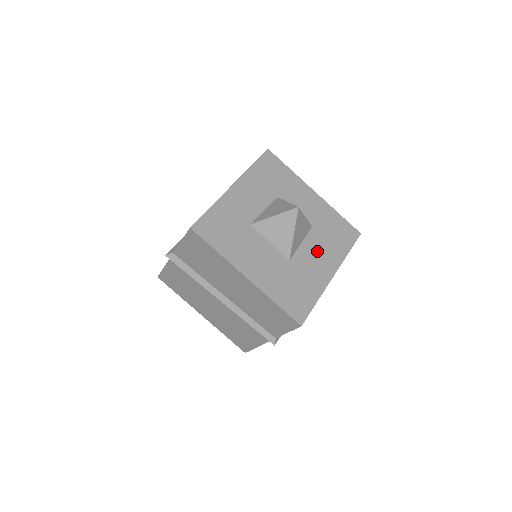
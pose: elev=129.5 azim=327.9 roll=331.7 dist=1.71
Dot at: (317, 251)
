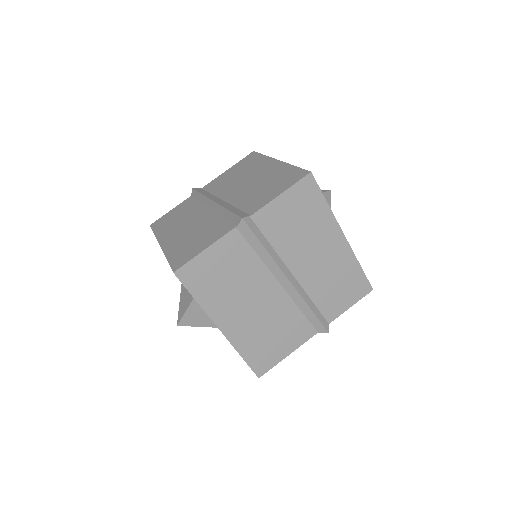
Dot at: occluded
